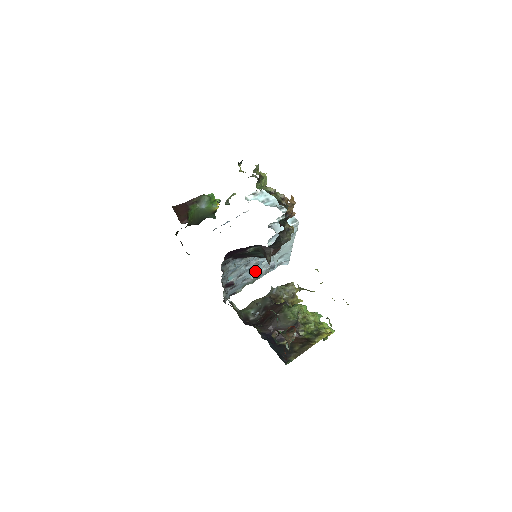
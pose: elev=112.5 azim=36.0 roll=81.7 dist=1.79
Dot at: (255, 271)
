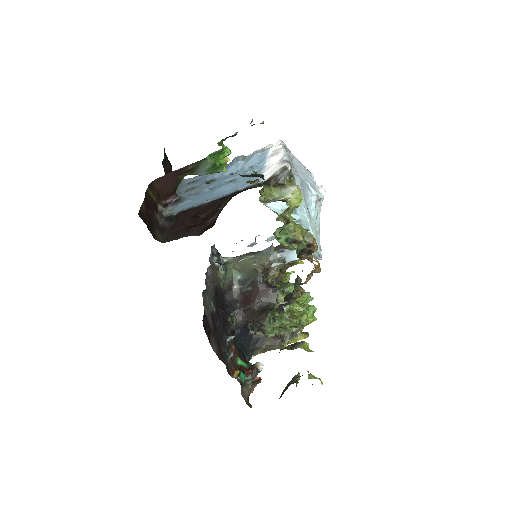
Dot at: (255, 241)
